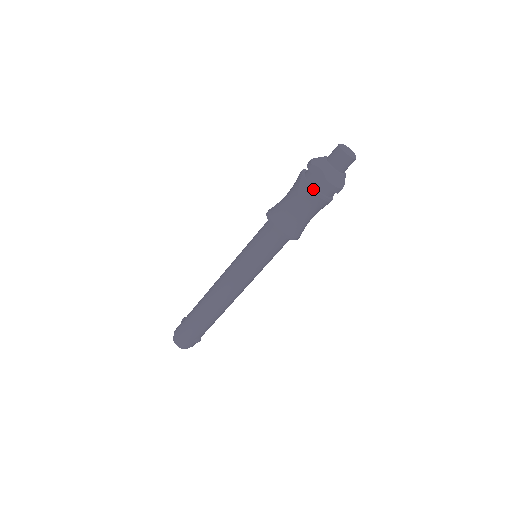
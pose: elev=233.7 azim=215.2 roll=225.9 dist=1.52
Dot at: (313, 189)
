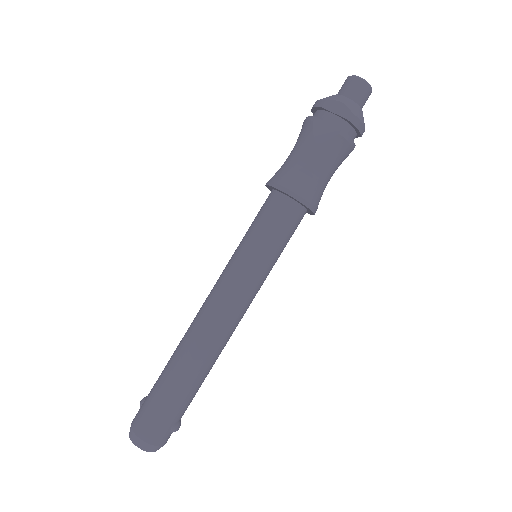
Dot at: (336, 129)
